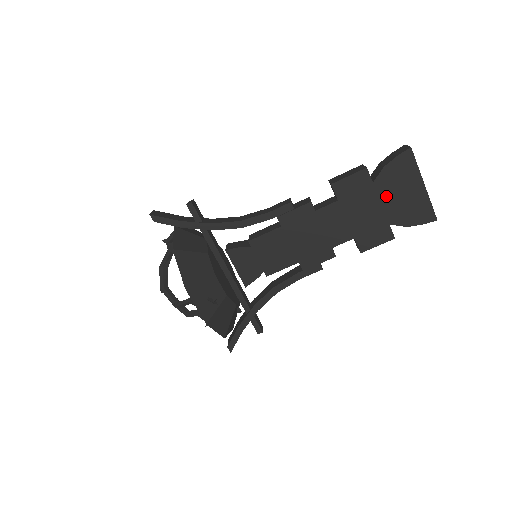
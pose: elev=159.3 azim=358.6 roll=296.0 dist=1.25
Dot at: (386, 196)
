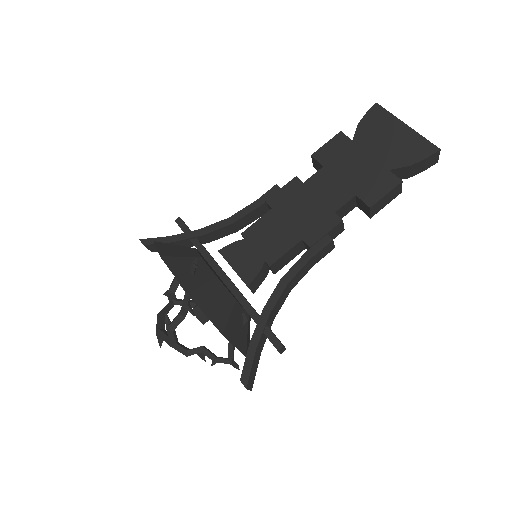
Dot at: (372, 147)
